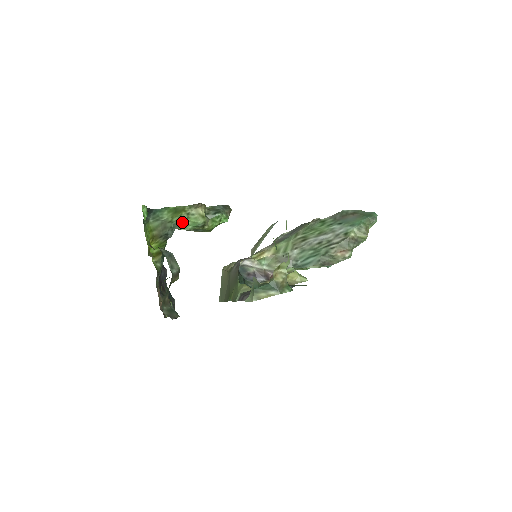
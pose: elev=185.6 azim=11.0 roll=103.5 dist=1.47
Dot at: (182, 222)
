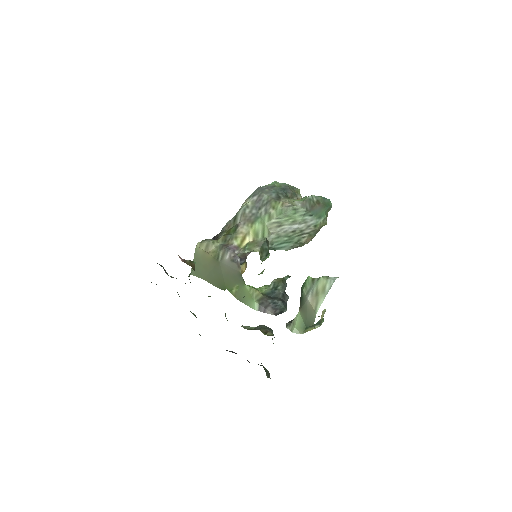
Dot at: occluded
